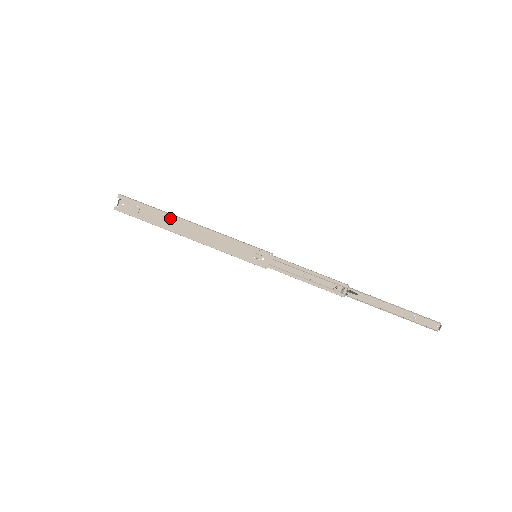
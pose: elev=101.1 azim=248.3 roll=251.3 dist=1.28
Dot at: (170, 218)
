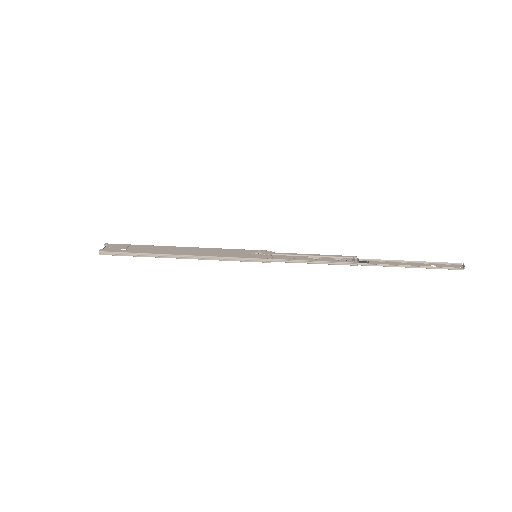
Dot at: (161, 248)
